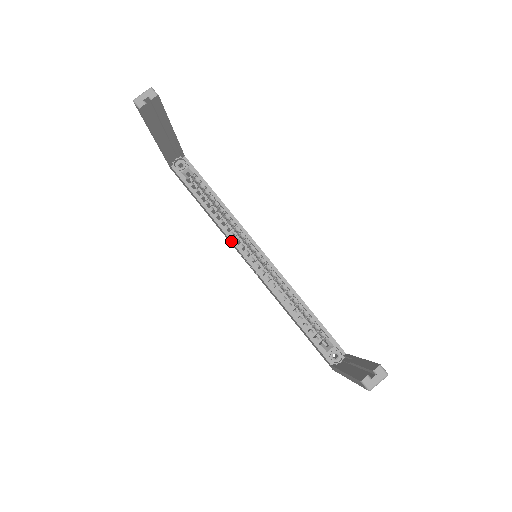
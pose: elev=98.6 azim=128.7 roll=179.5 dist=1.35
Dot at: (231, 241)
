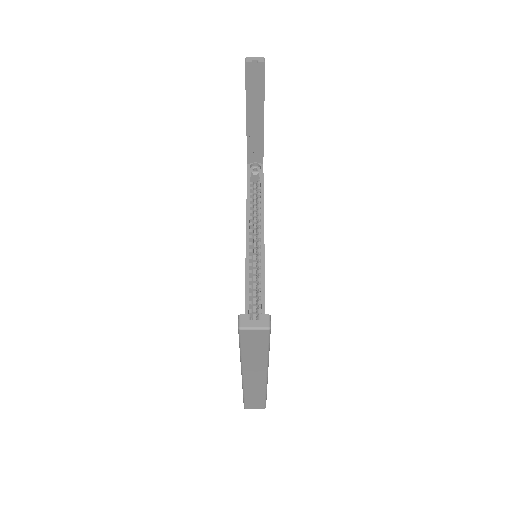
Dot at: (246, 234)
